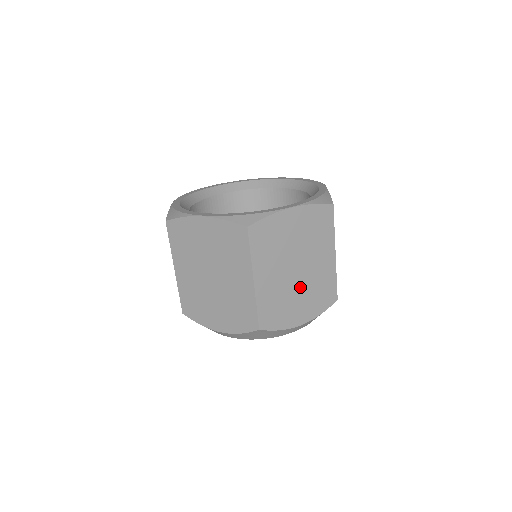
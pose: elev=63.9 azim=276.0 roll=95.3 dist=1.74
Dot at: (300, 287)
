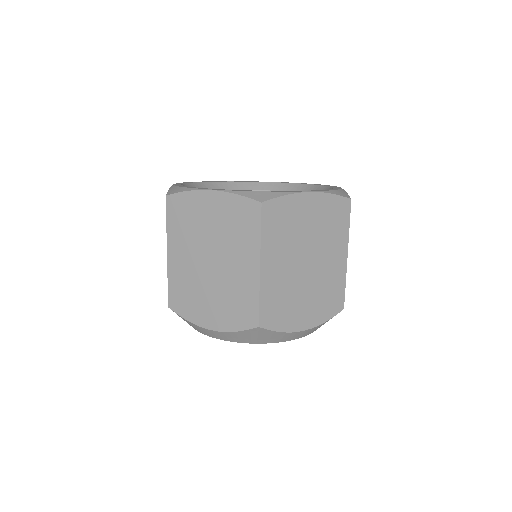
Dot at: (307, 285)
